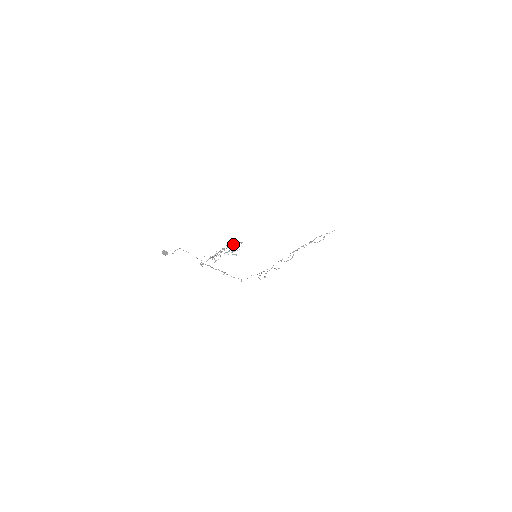
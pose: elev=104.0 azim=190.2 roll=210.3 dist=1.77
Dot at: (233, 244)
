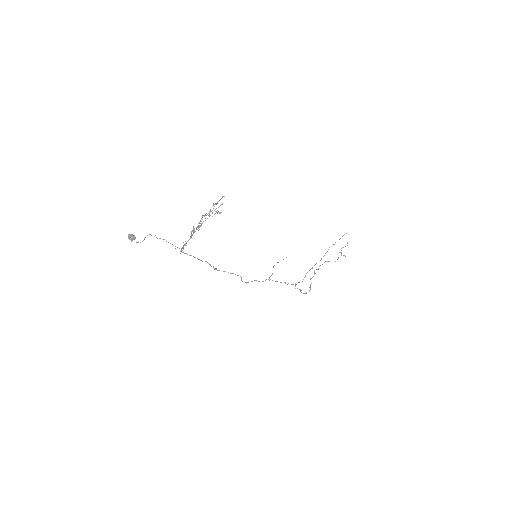
Dot at: occluded
